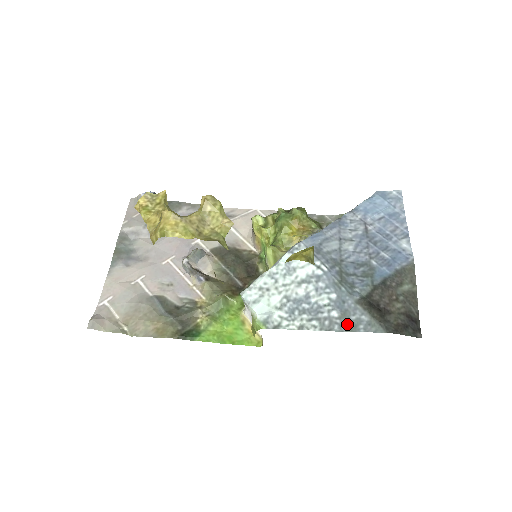
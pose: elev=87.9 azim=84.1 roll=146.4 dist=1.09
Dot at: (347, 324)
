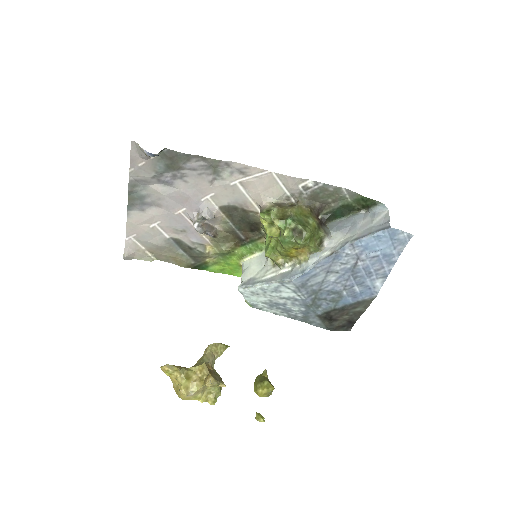
Dot at: (305, 321)
